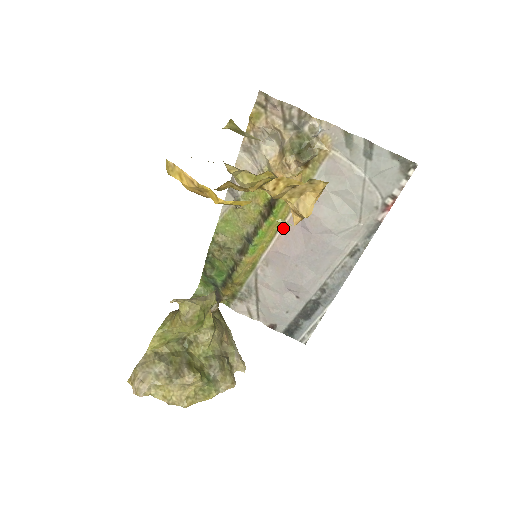
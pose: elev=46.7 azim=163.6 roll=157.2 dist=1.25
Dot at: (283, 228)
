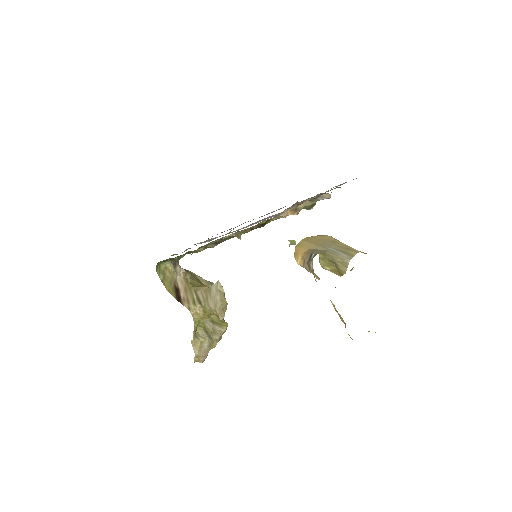
Dot at: occluded
